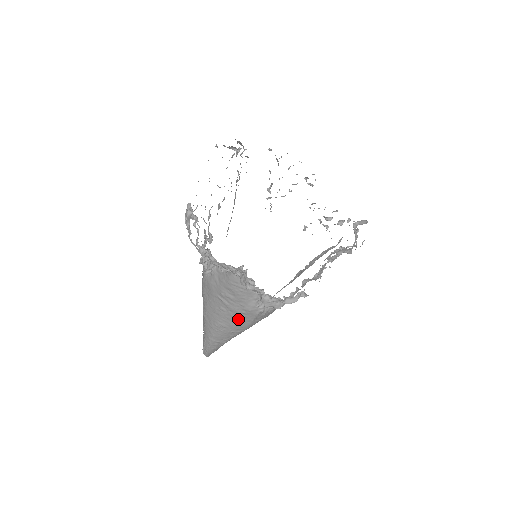
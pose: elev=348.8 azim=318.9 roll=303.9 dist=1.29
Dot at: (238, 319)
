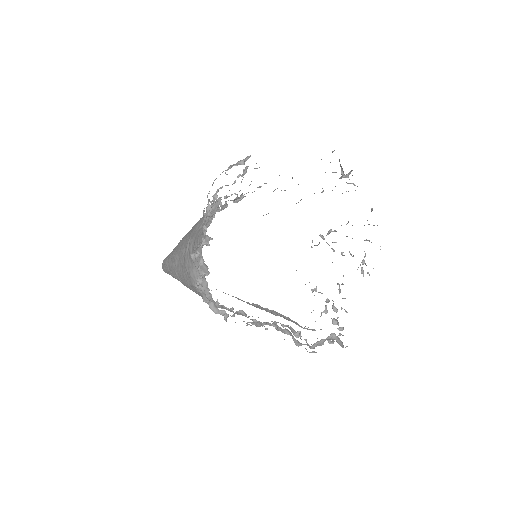
Dot at: (183, 271)
